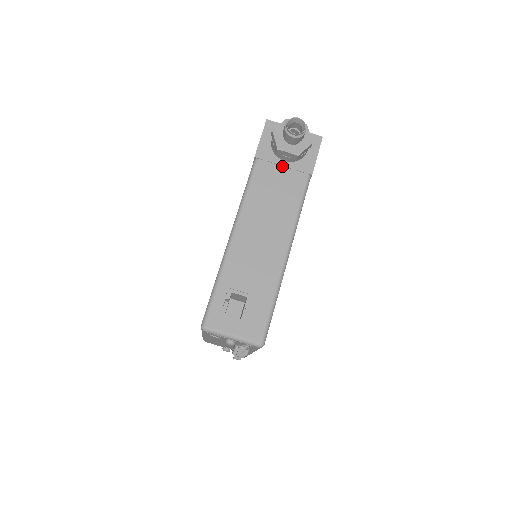
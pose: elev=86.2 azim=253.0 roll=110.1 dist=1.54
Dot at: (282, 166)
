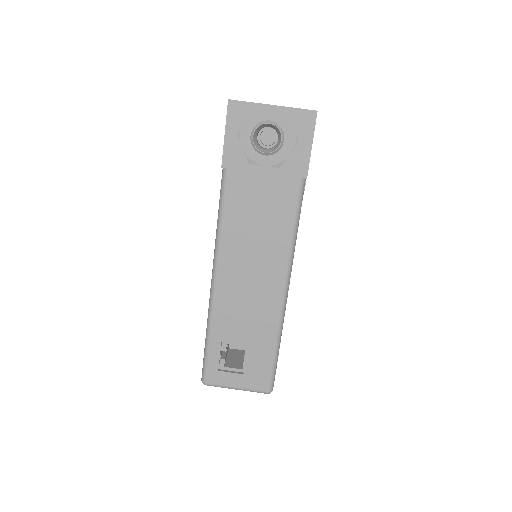
Dot at: (262, 173)
